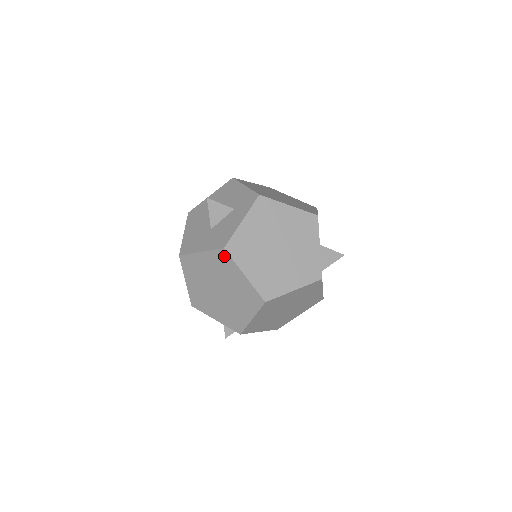
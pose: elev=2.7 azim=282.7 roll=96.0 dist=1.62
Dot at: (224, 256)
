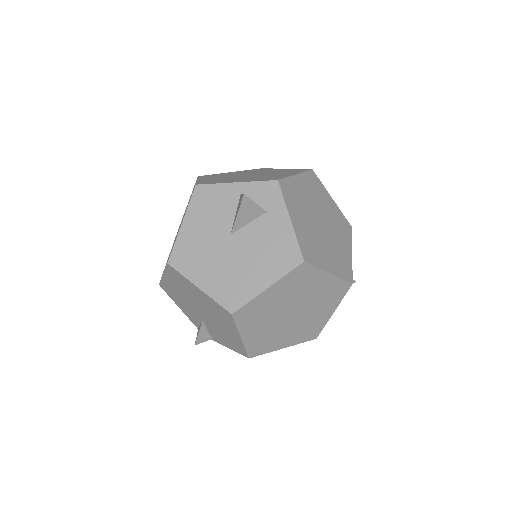
Dot at: (261, 169)
